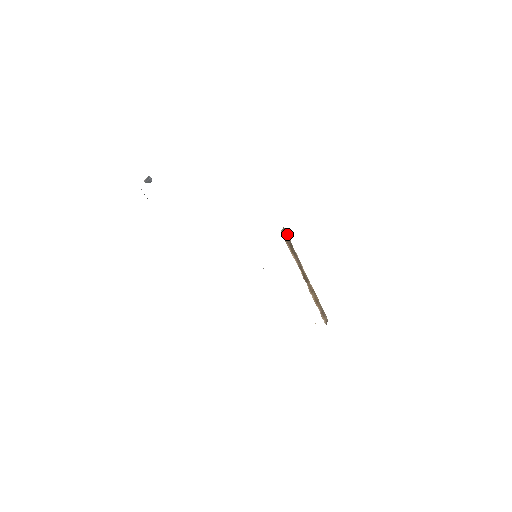
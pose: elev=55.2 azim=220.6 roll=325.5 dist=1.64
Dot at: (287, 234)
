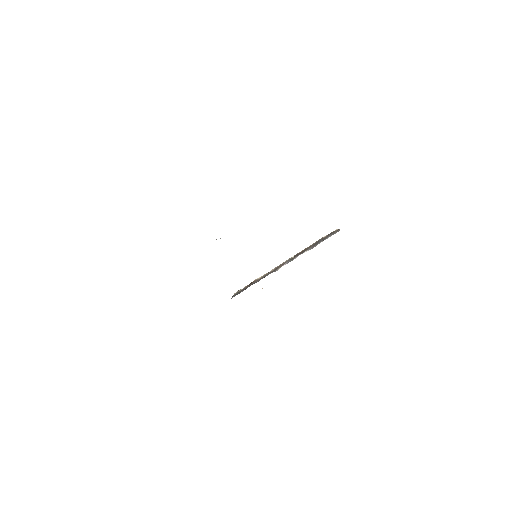
Dot at: occluded
